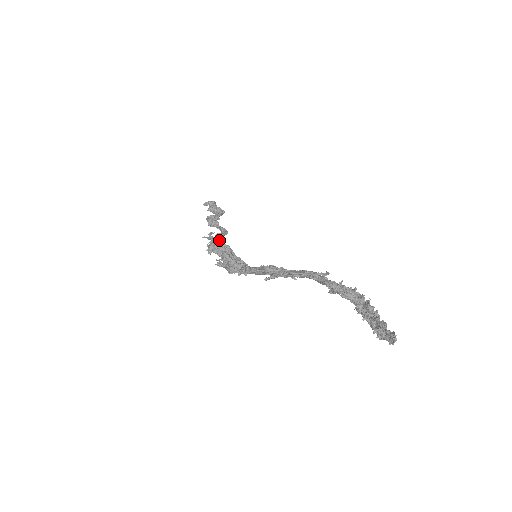
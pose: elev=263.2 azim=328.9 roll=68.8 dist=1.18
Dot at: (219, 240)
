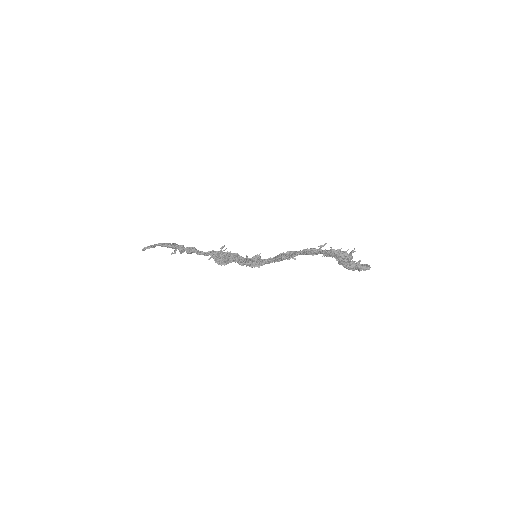
Dot at: (225, 252)
